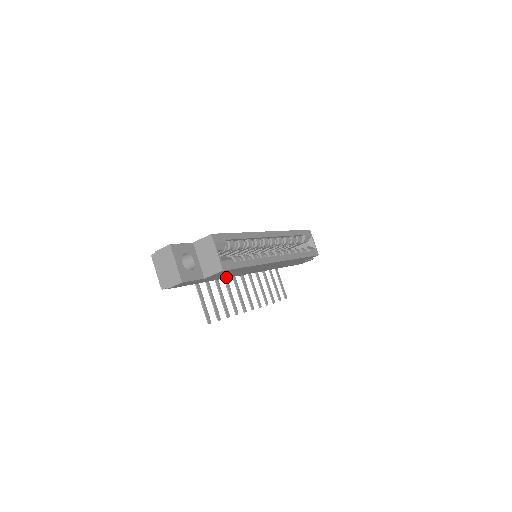
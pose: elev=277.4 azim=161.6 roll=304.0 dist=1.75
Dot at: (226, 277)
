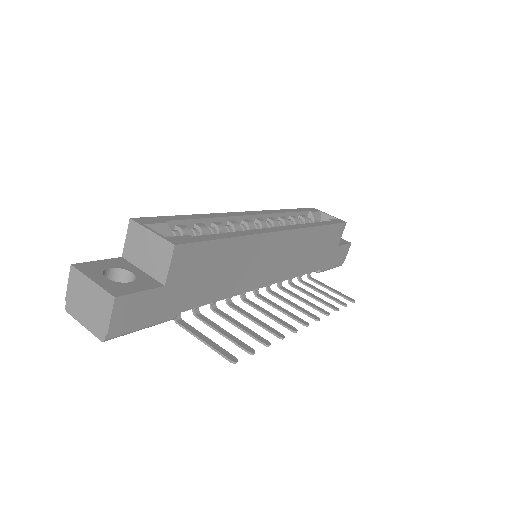
Dot at: (224, 294)
